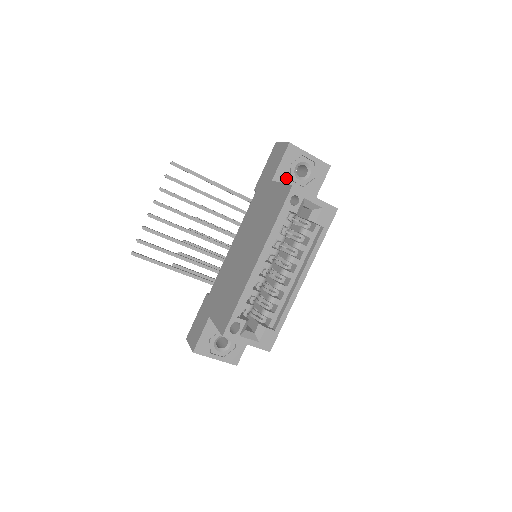
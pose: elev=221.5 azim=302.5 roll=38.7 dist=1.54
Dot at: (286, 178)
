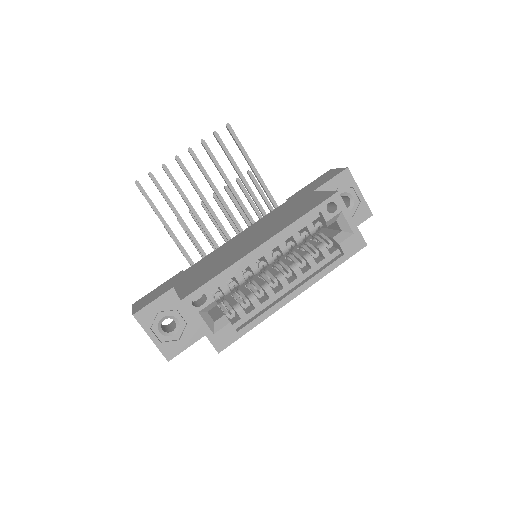
Dot at: occluded
